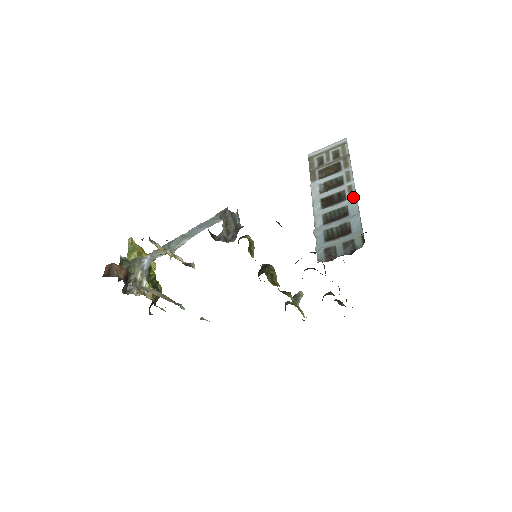
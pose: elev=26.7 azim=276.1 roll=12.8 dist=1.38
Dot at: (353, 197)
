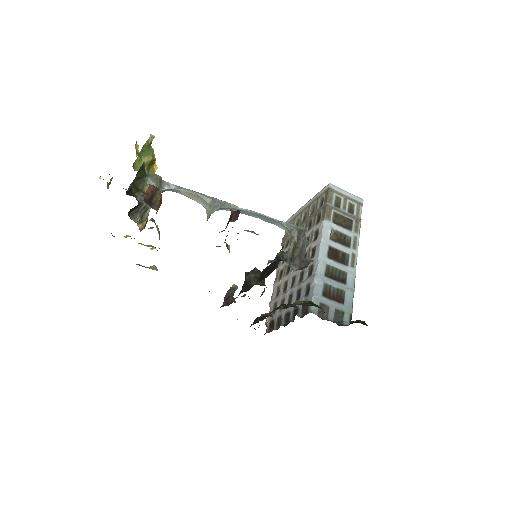
Dot at: (354, 269)
